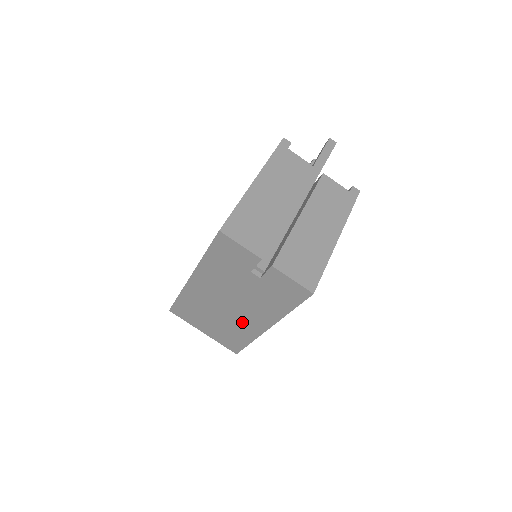
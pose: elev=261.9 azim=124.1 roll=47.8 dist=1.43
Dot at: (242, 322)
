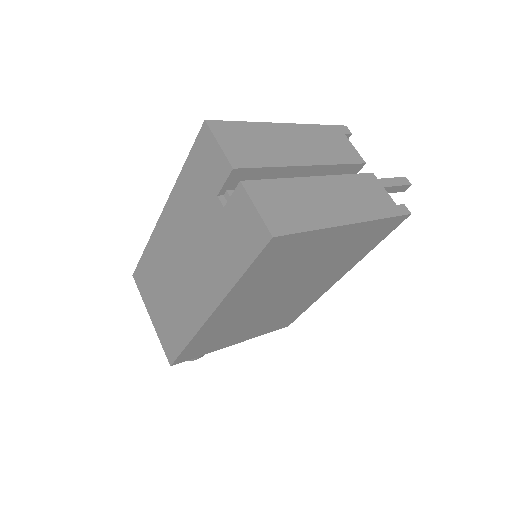
Dot at: (189, 299)
